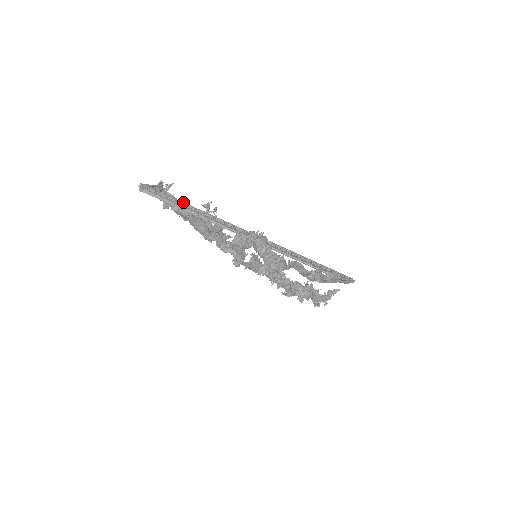
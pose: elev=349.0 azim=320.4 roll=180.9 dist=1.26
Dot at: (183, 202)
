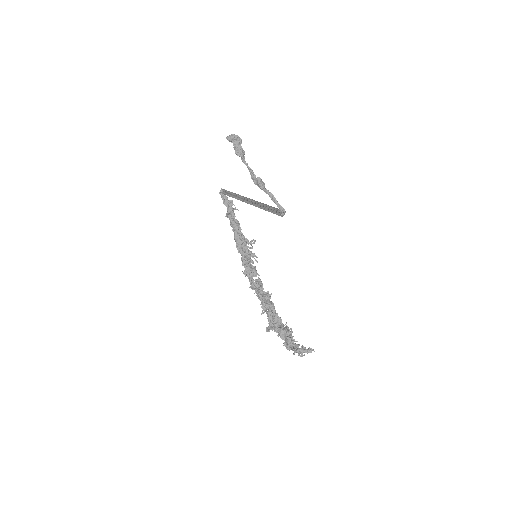
Dot at: (233, 193)
